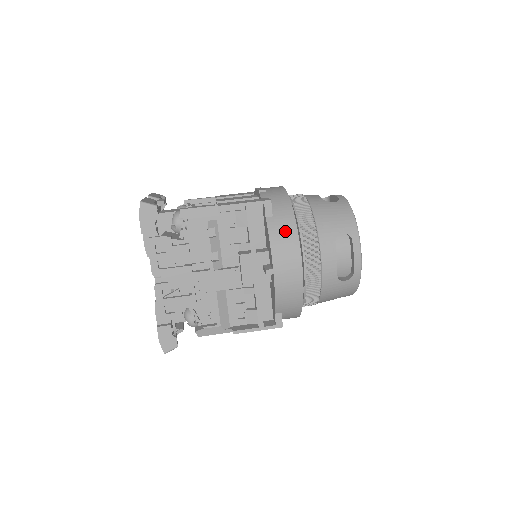
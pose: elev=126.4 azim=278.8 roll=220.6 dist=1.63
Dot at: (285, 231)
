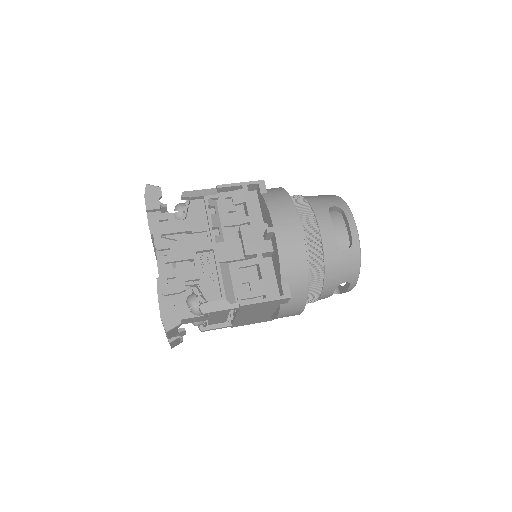
Dot at: (280, 199)
